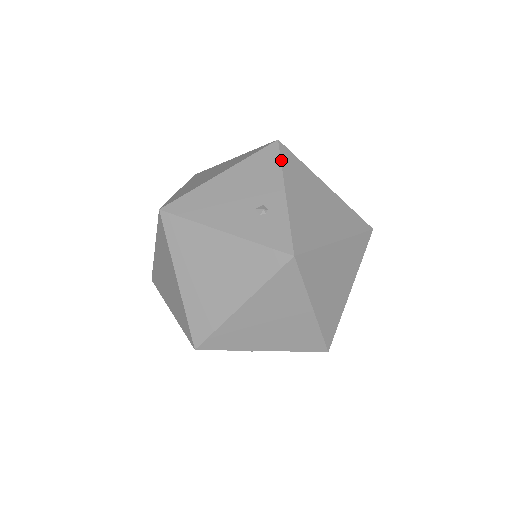
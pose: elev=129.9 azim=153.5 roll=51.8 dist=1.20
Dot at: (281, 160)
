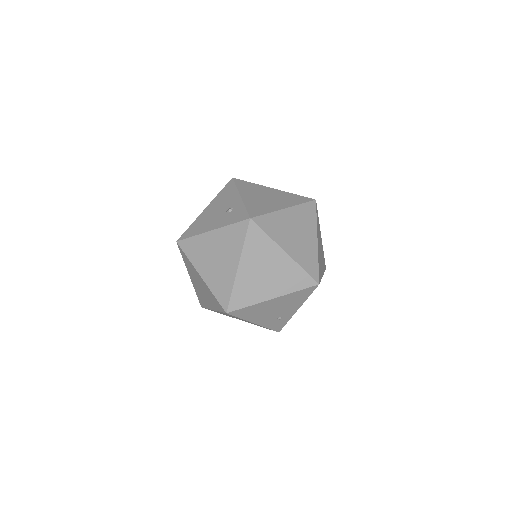
Dot at: (236, 185)
